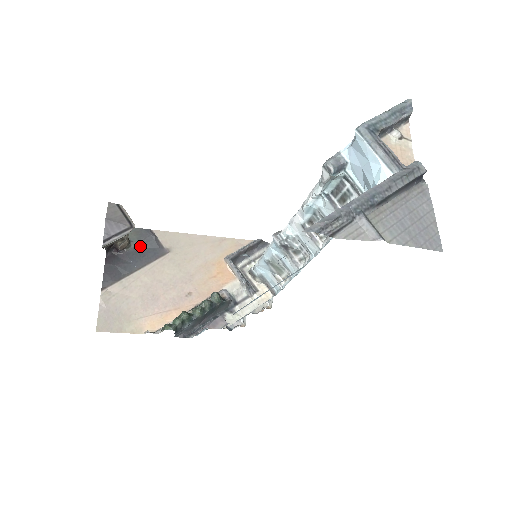
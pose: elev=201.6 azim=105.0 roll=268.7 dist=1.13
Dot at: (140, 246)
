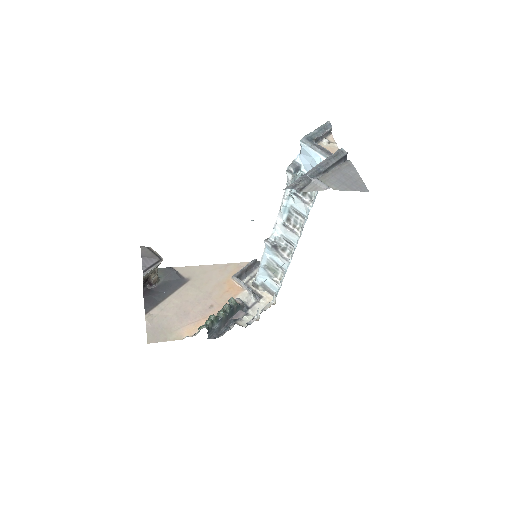
Dot at: (167, 280)
